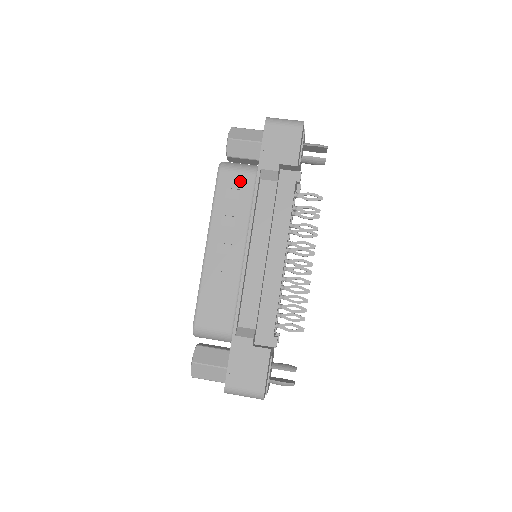
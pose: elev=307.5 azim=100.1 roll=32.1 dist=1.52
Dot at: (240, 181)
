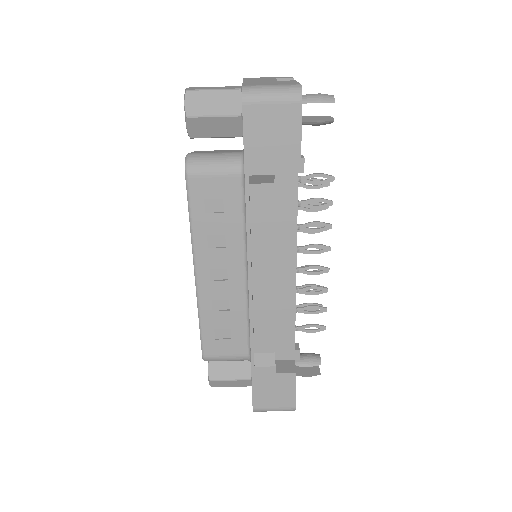
Dot at: (221, 188)
